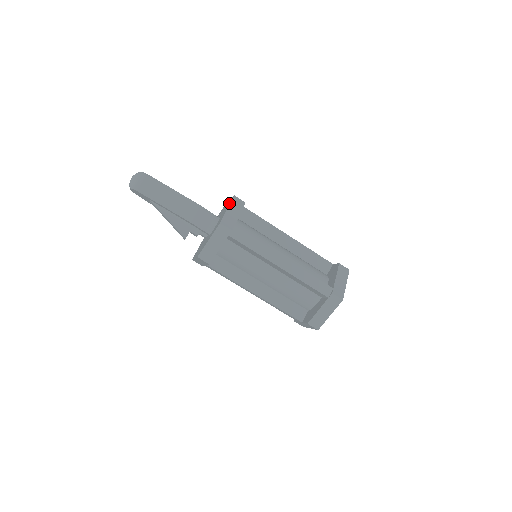
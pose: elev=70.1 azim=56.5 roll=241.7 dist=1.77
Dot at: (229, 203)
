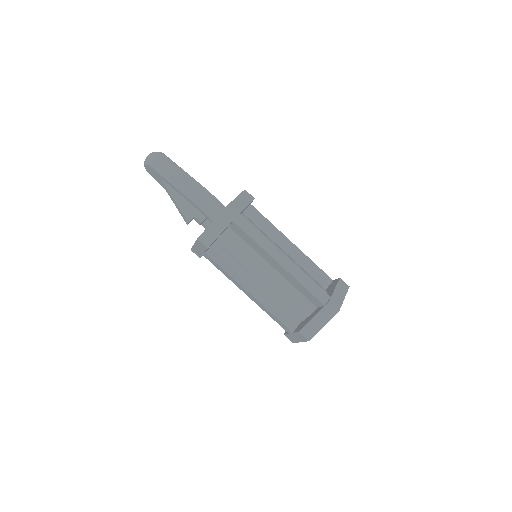
Dot at: occluded
